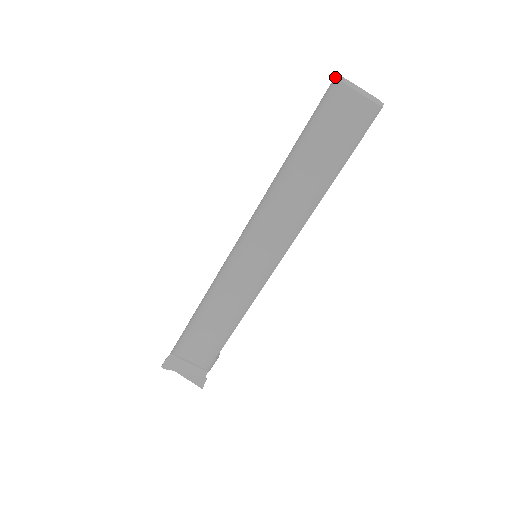
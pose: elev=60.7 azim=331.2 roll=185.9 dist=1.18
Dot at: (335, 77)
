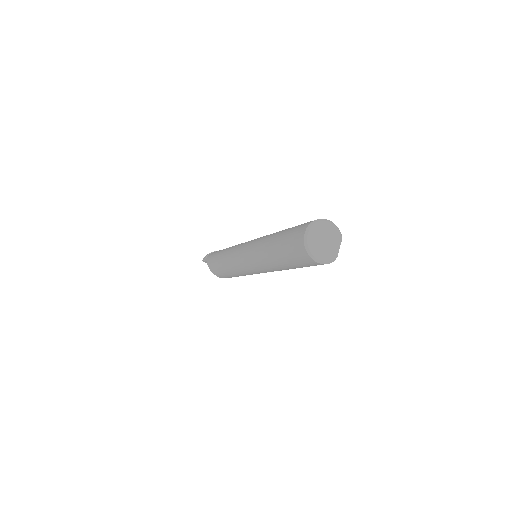
Dot at: (304, 235)
